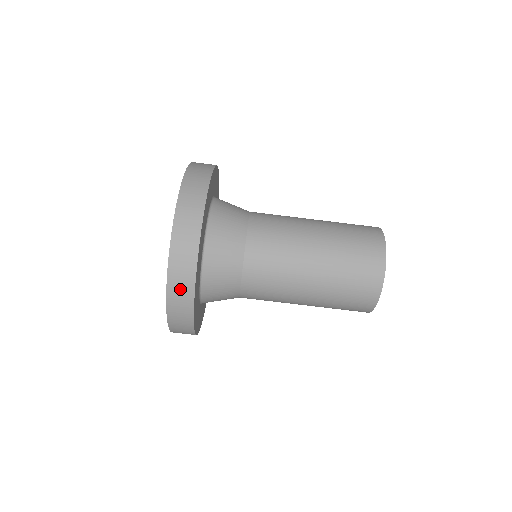
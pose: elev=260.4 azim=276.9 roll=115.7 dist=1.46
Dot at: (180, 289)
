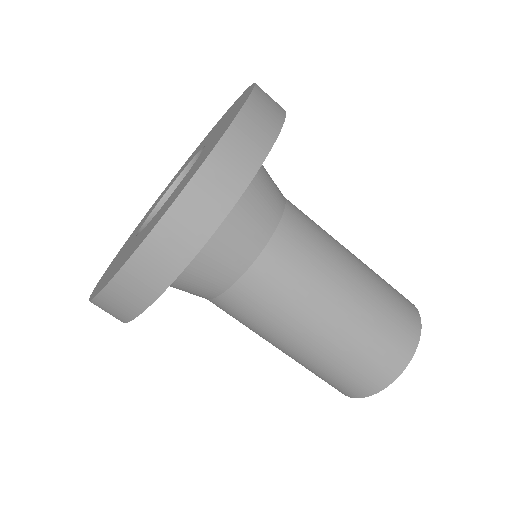
Dot at: occluded
